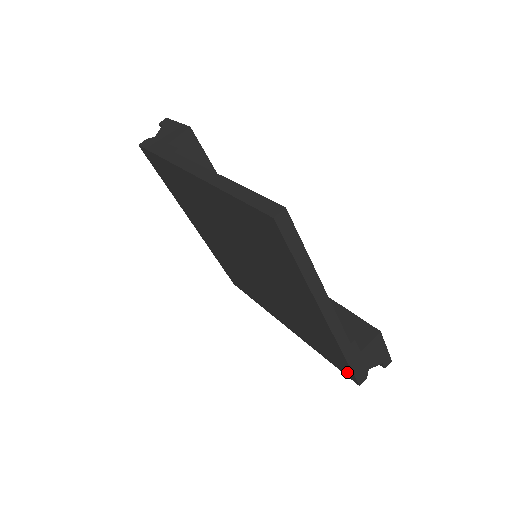
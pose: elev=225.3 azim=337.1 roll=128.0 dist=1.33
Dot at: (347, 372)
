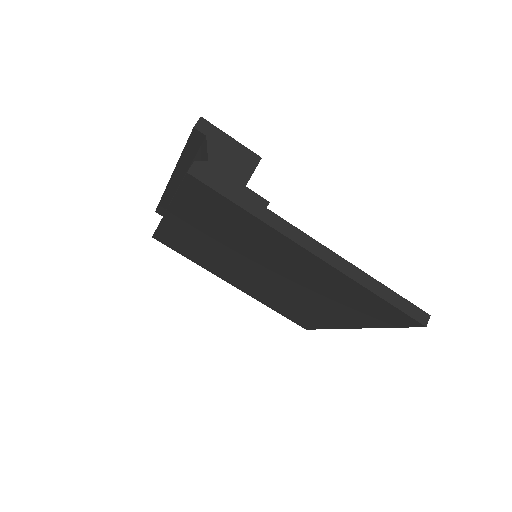
Dot at: (303, 325)
